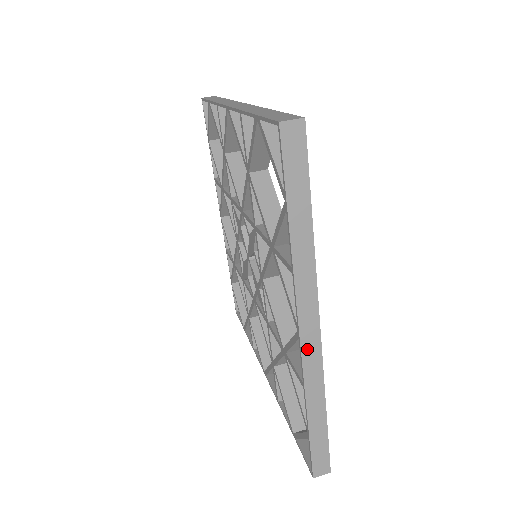
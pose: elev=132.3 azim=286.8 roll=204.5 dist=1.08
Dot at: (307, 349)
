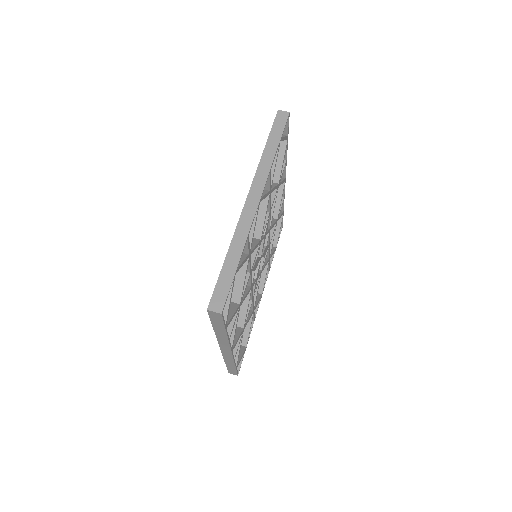
Dot at: (224, 352)
